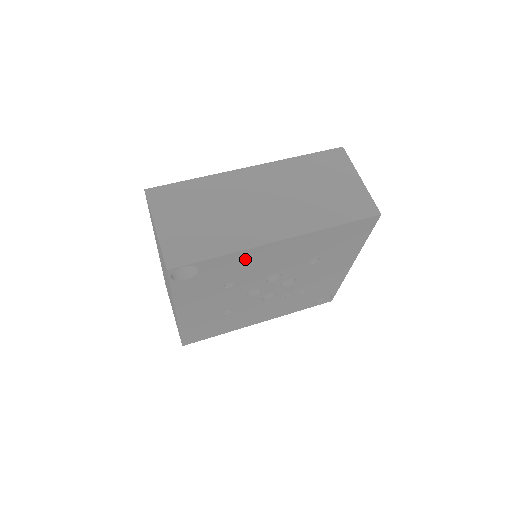
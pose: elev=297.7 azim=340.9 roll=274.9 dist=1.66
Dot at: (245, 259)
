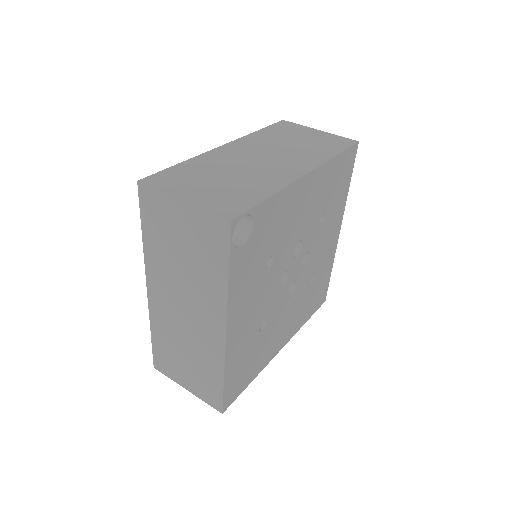
Dot at: (284, 207)
